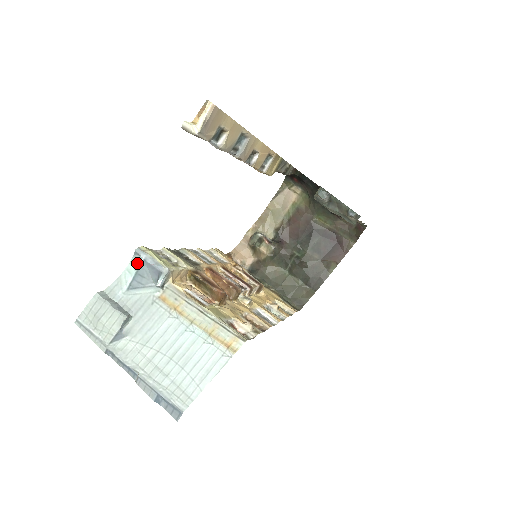
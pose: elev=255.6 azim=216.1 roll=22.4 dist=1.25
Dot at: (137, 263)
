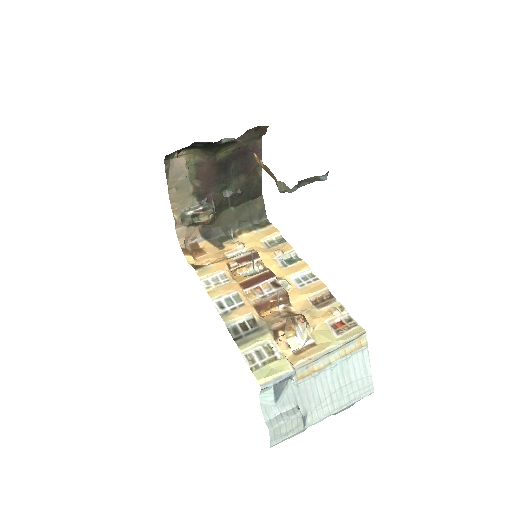
Dot at: (269, 391)
